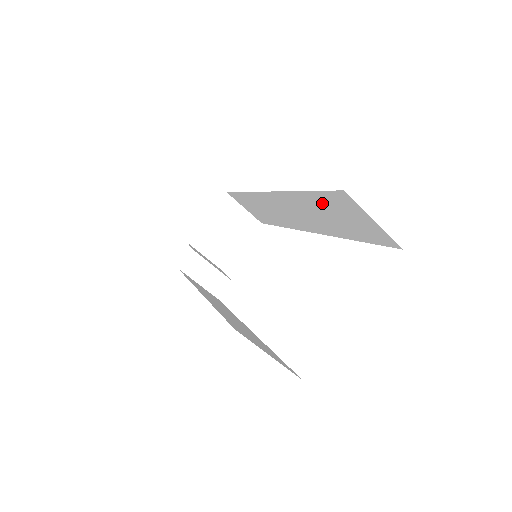
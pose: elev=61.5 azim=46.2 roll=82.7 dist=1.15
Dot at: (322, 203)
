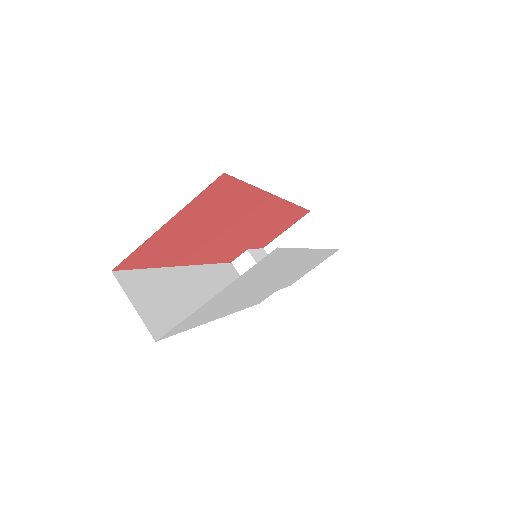
Dot at: occluded
